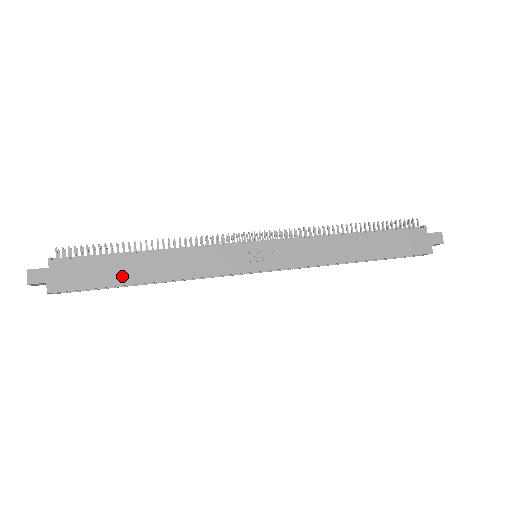
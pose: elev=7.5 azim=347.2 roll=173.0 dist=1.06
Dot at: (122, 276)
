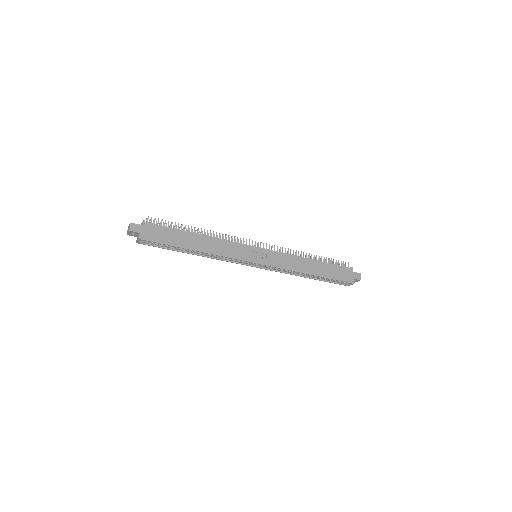
Dot at: (182, 242)
